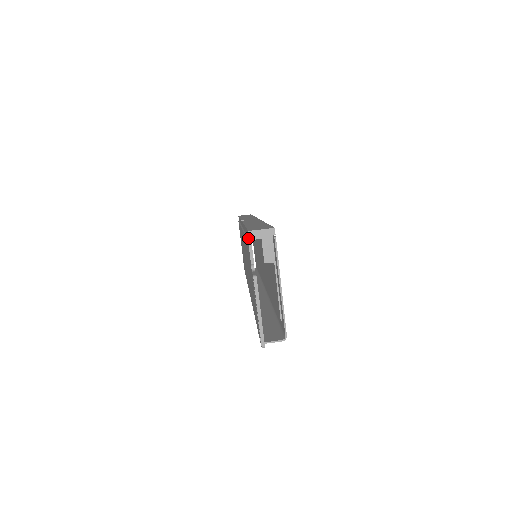
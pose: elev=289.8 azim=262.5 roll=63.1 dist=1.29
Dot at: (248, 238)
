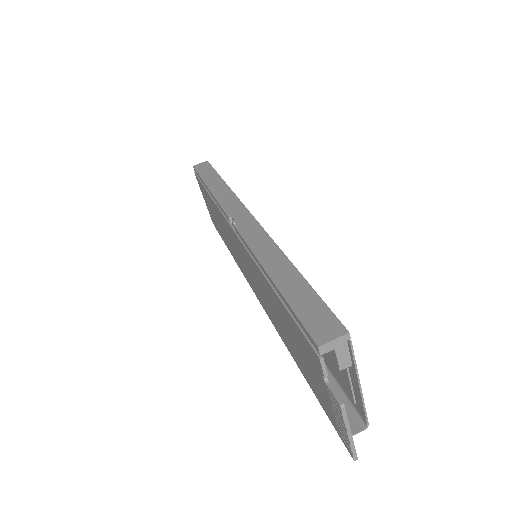
Dot at: (298, 323)
